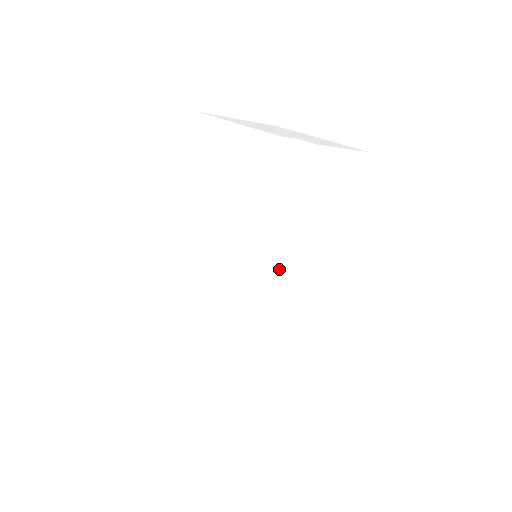
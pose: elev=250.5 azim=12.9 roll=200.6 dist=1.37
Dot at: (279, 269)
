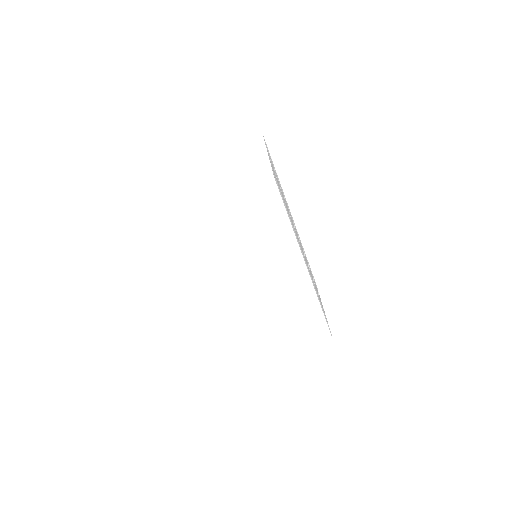
Dot at: (225, 285)
